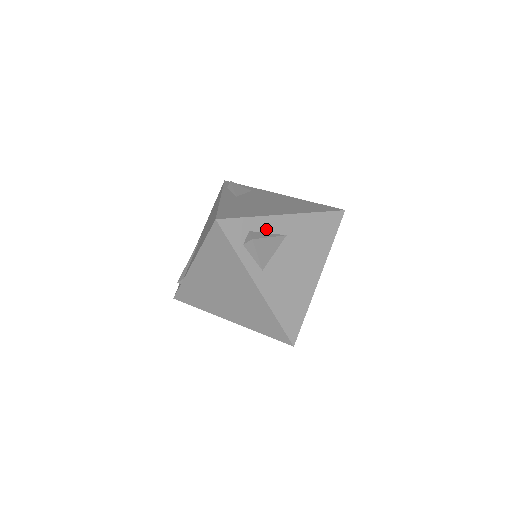
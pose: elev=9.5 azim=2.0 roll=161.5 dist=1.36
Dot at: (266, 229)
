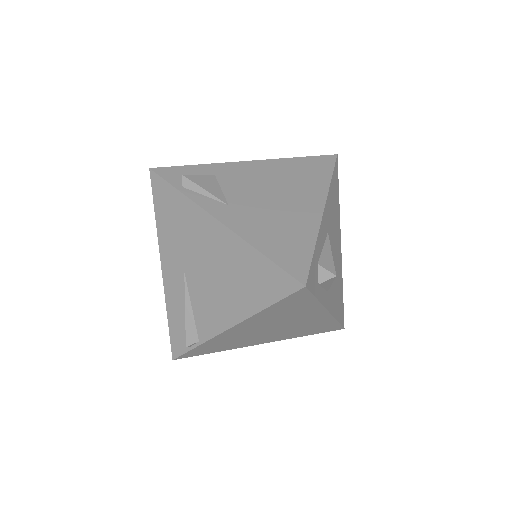
Dot at: (321, 245)
